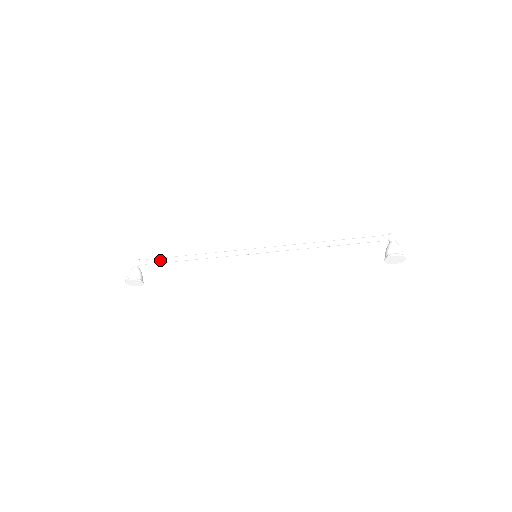
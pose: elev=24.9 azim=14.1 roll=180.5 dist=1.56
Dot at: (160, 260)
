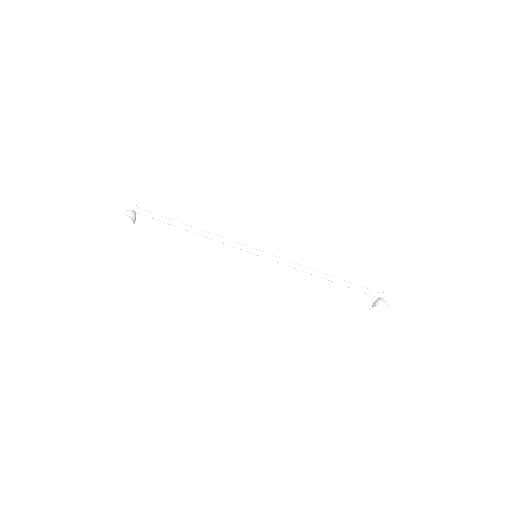
Dot at: (161, 217)
